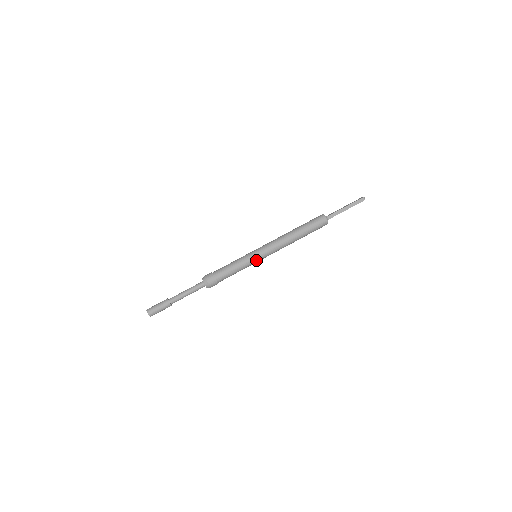
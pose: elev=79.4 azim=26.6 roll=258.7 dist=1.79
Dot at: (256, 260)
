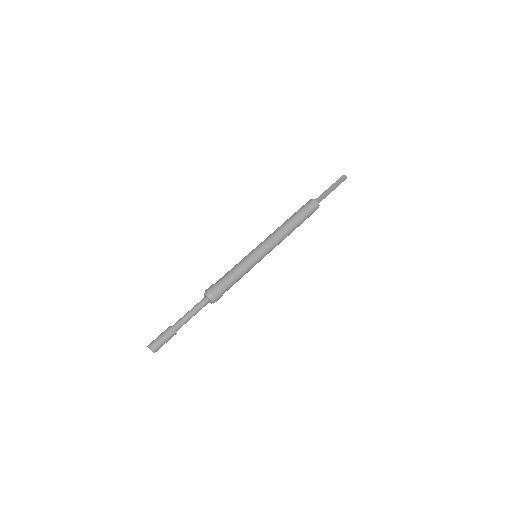
Dot at: (258, 262)
